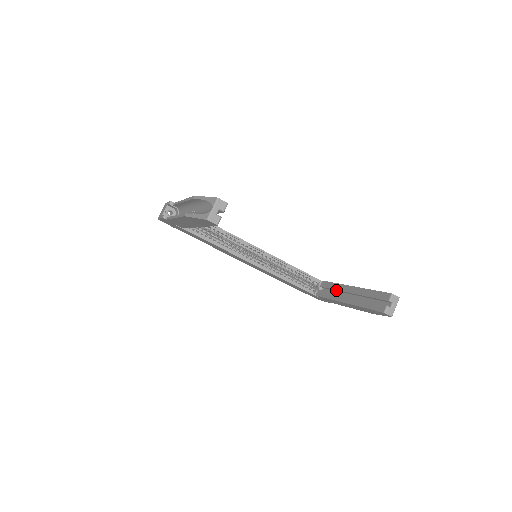
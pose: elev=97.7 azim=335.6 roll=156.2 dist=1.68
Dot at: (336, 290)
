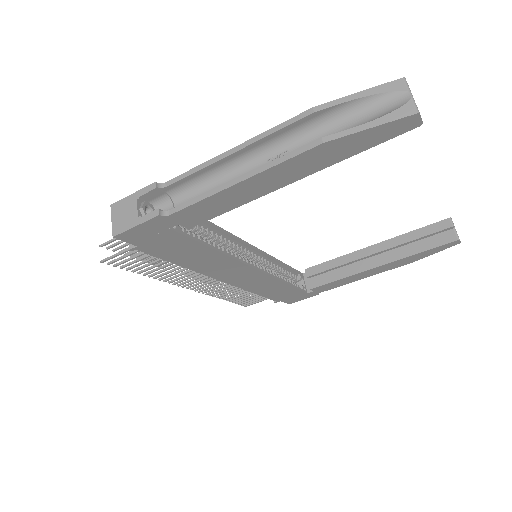
Dot at: (343, 265)
